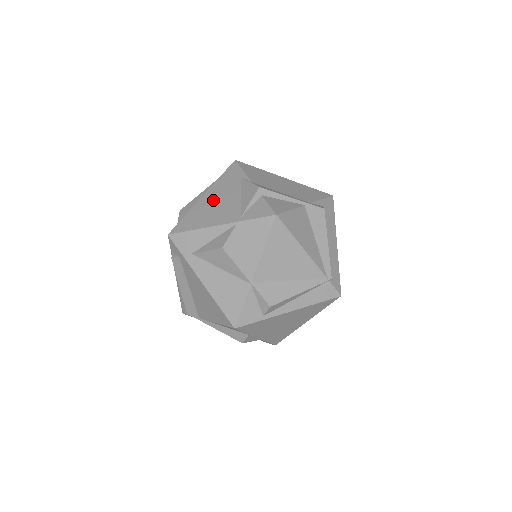
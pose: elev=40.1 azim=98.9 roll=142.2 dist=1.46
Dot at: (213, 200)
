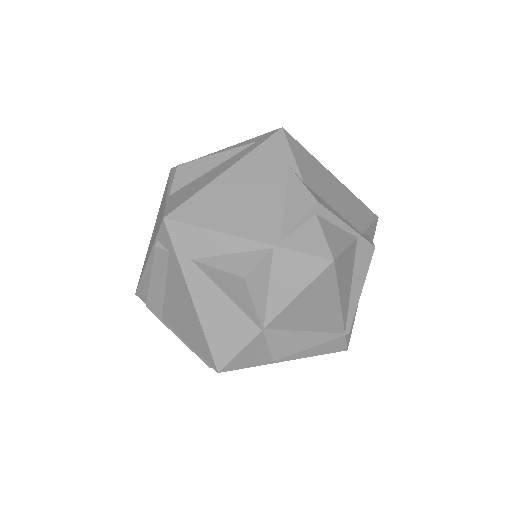
Dot at: (242, 187)
